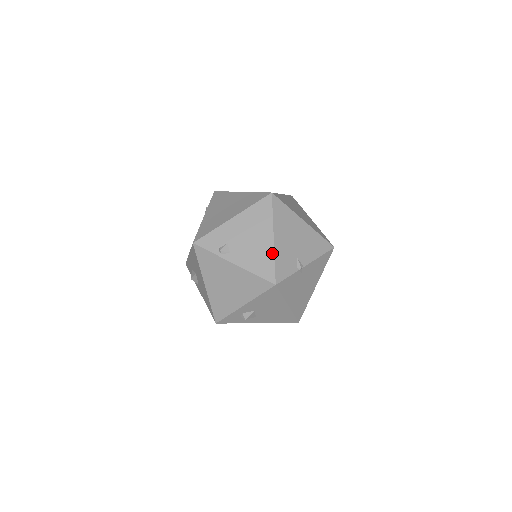
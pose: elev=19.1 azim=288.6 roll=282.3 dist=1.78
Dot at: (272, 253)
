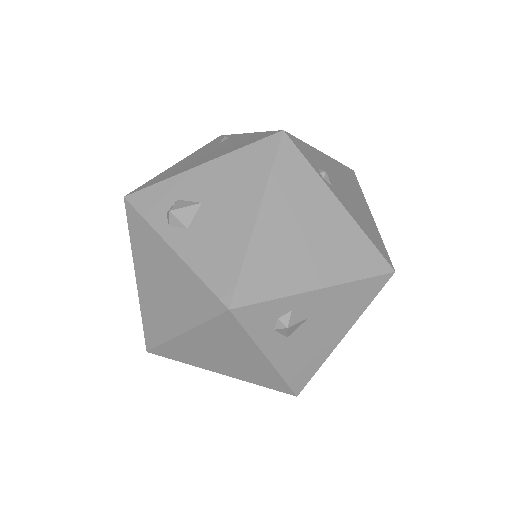
Dot at: (377, 230)
